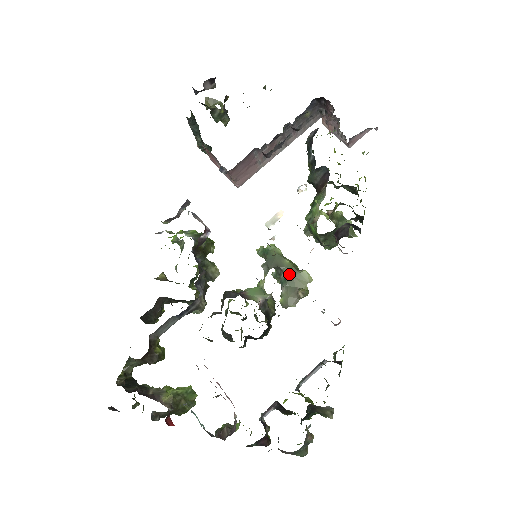
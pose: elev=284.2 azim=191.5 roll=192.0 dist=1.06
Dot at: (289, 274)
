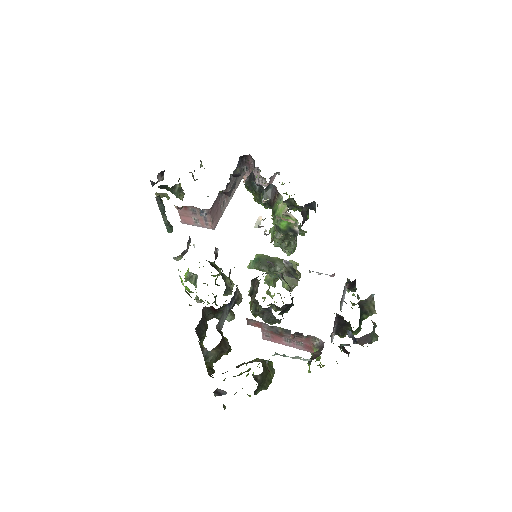
Dot at: (282, 265)
